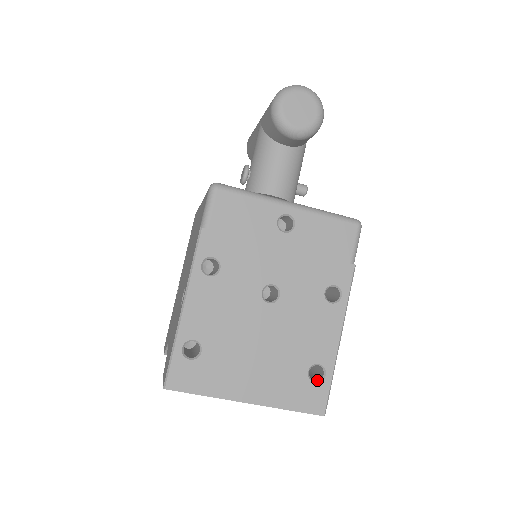
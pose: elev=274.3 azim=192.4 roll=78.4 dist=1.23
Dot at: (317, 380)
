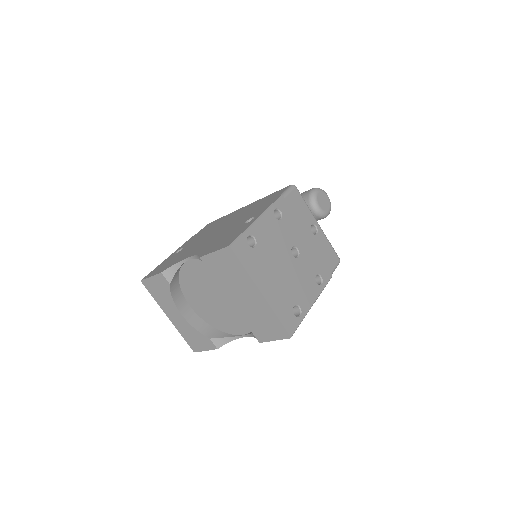
Dot at: occluded
